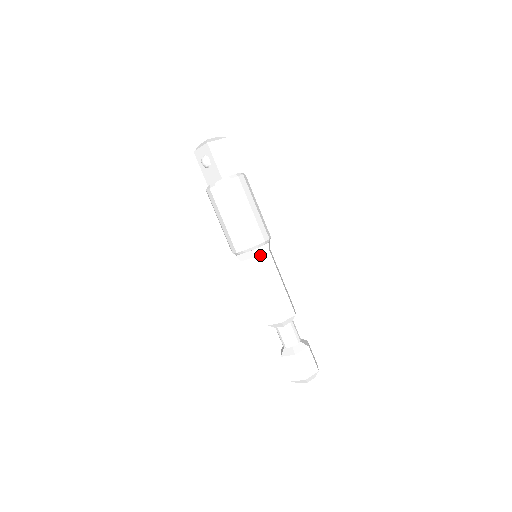
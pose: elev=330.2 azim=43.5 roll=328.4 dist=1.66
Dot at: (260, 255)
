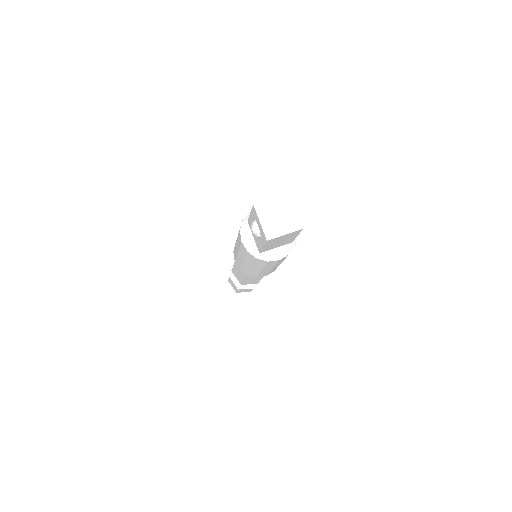
Dot at: occluded
